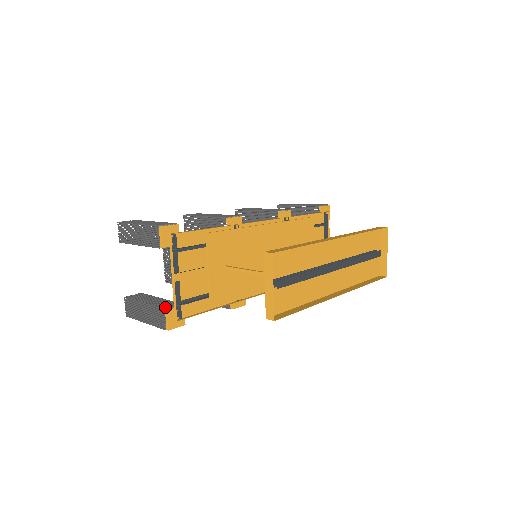
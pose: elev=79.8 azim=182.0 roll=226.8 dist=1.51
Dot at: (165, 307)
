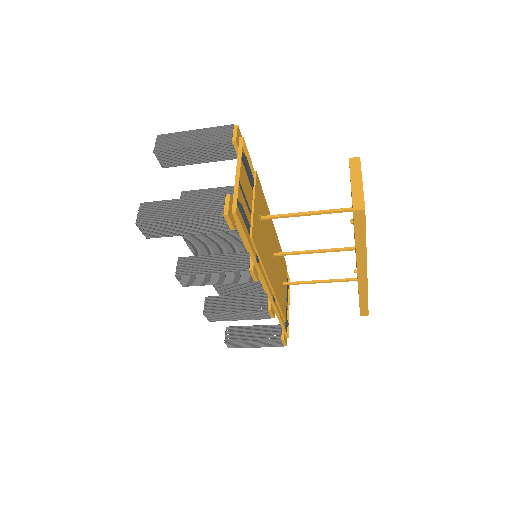
Dot at: (222, 196)
